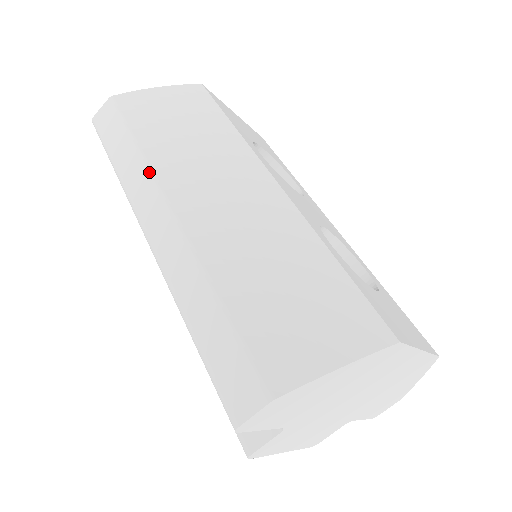
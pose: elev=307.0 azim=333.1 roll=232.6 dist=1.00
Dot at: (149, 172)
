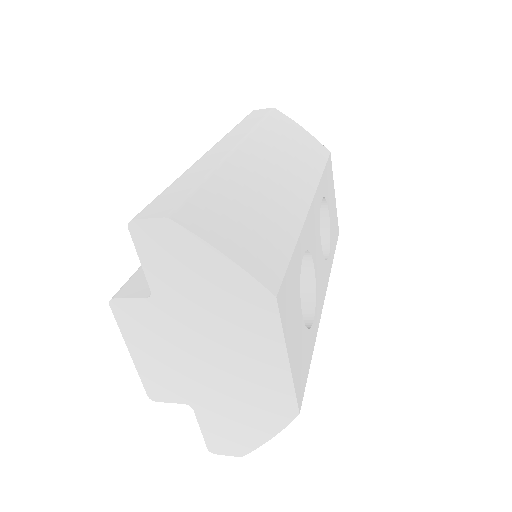
Dot at: (249, 132)
